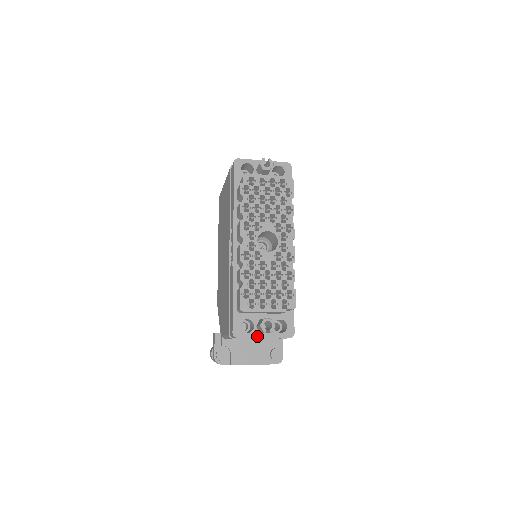
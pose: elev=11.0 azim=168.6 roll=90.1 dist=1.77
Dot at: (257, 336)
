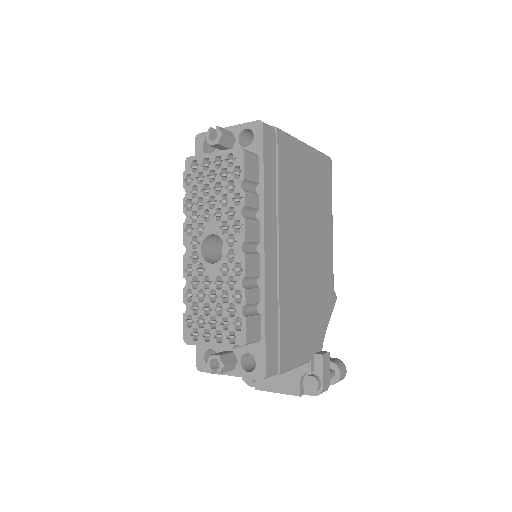
Dot at: occluded
